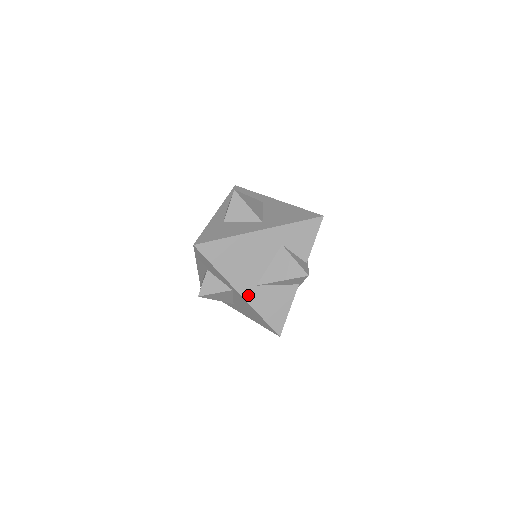
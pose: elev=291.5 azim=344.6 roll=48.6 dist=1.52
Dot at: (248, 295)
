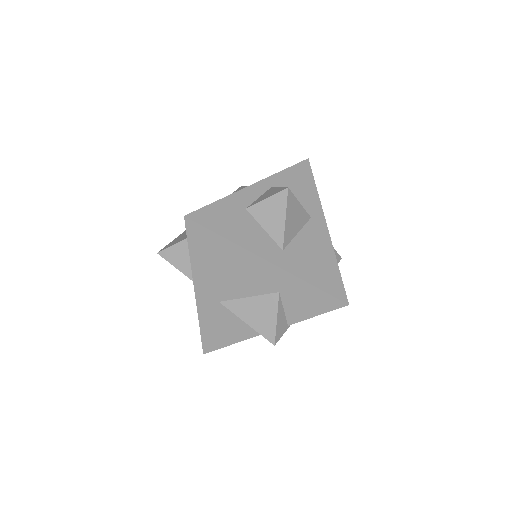
Dot at: (203, 302)
